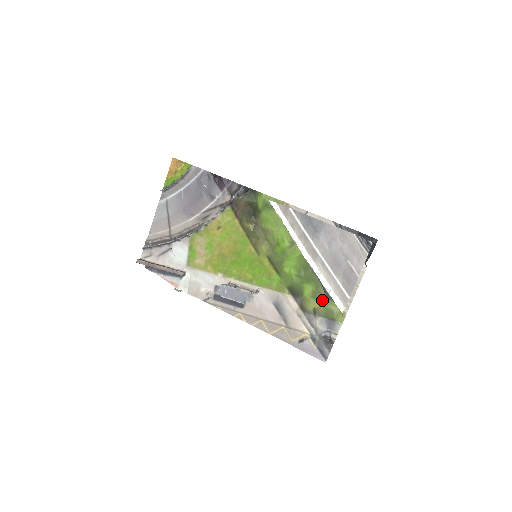
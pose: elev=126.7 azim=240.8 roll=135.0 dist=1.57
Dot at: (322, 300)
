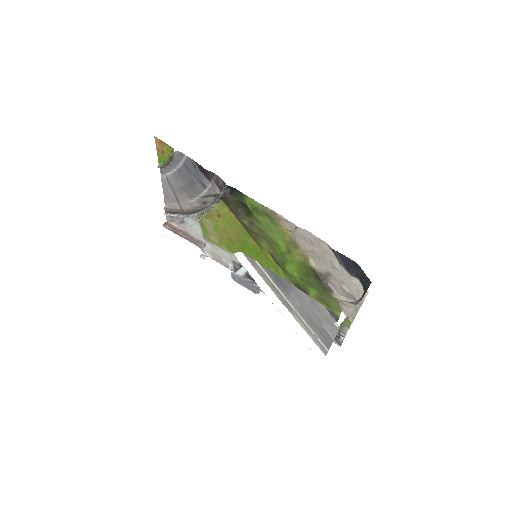
Dot at: (327, 305)
